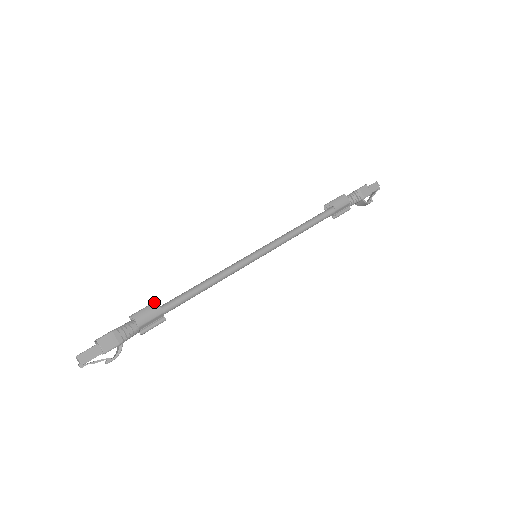
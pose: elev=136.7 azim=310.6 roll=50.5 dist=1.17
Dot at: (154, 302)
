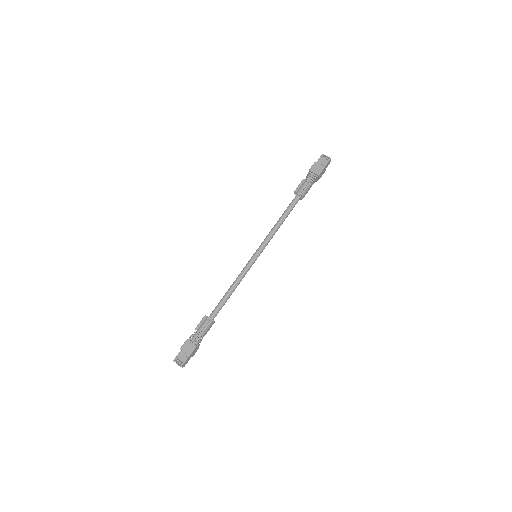
Dot at: (211, 321)
